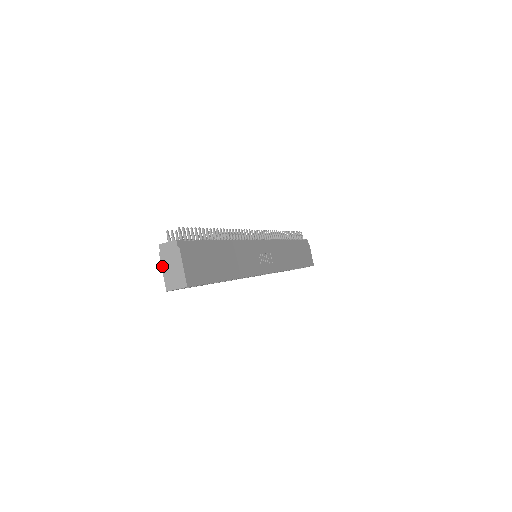
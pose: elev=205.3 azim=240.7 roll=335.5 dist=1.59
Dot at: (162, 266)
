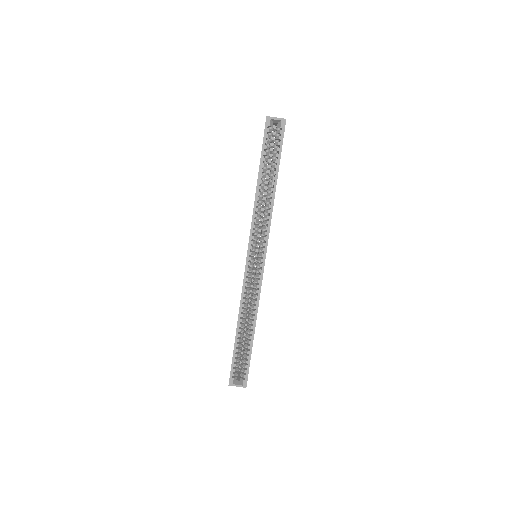
Dot at: occluded
